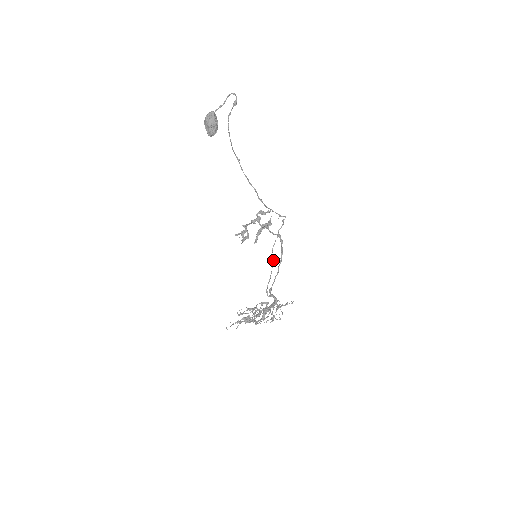
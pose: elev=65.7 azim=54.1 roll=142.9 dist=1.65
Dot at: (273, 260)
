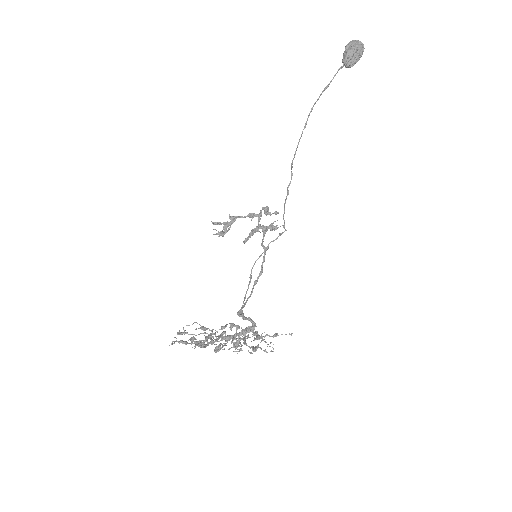
Dot at: (251, 276)
